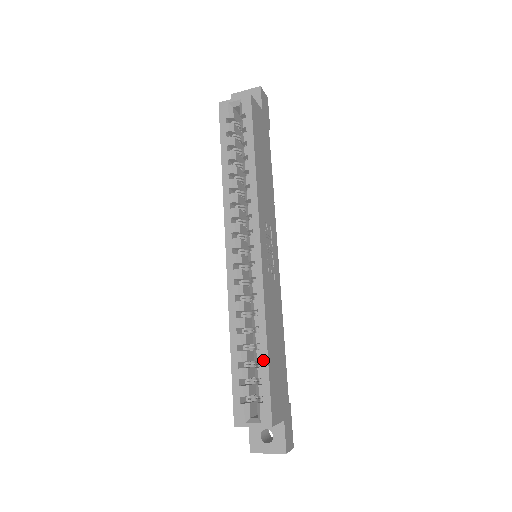
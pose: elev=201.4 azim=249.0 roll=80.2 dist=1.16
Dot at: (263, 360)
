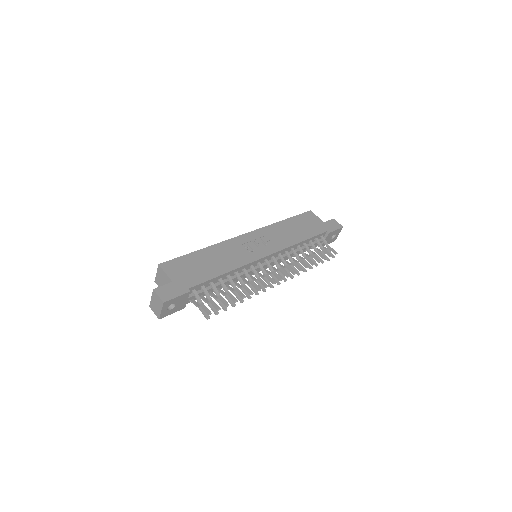
Dot at: (192, 254)
